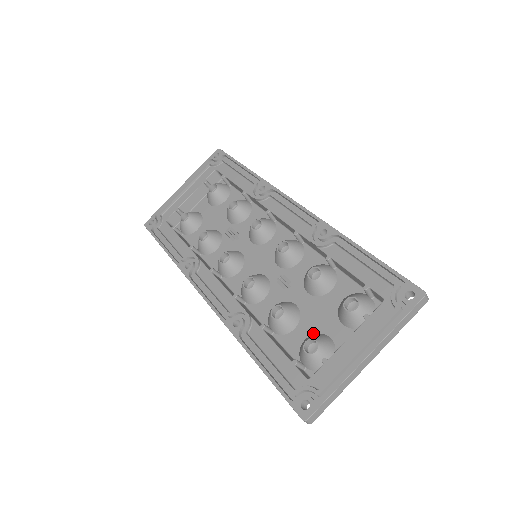
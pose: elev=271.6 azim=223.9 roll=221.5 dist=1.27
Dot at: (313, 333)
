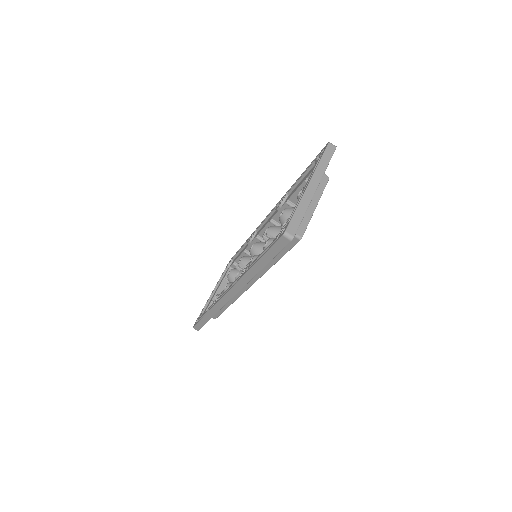
Dot at: occluded
